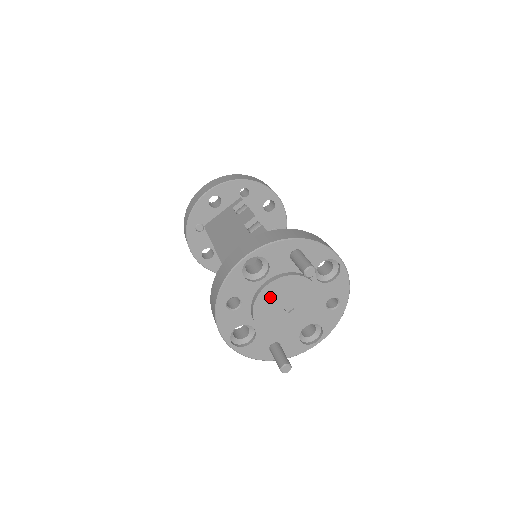
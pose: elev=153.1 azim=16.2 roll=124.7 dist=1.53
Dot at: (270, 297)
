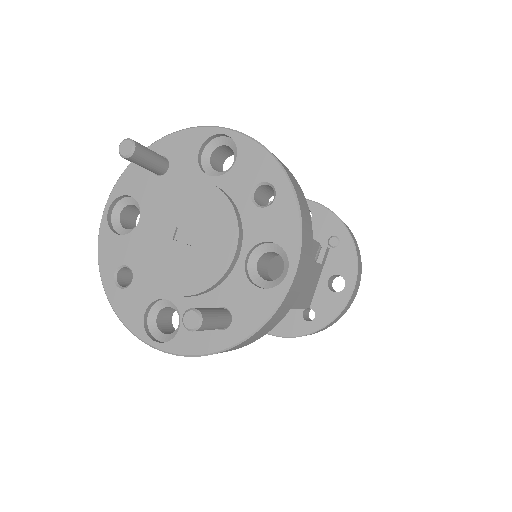
Dot at: (153, 237)
